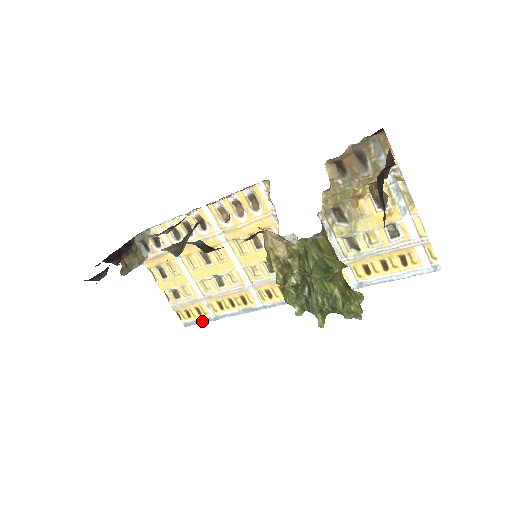
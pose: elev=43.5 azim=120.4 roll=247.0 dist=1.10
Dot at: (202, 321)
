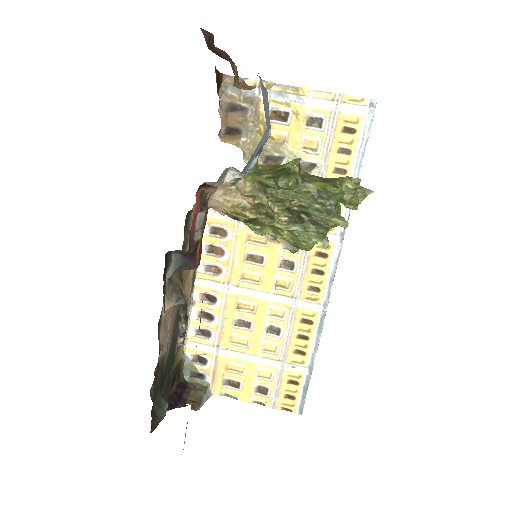
Dot at: (306, 388)
